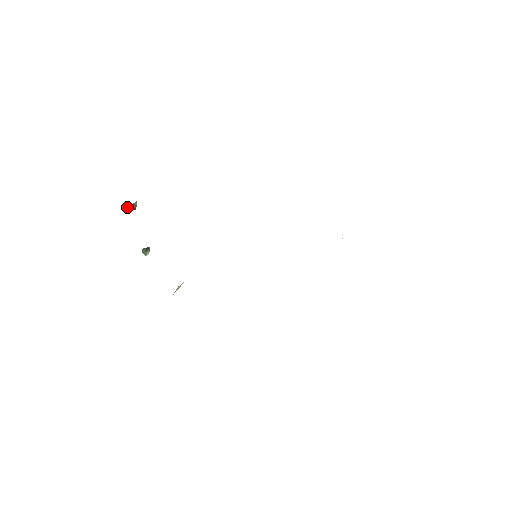
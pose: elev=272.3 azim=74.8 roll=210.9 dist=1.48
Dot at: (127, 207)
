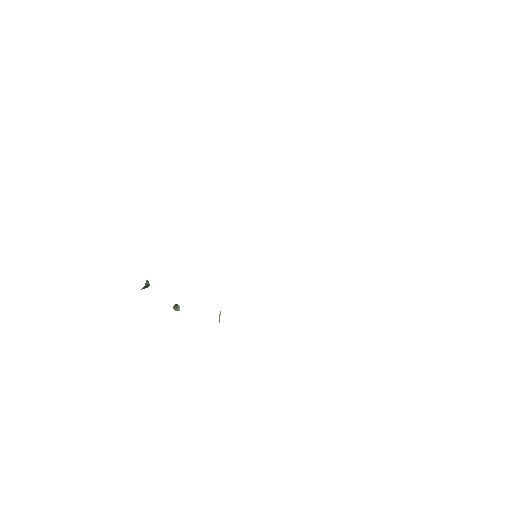
Dot at: occluded
